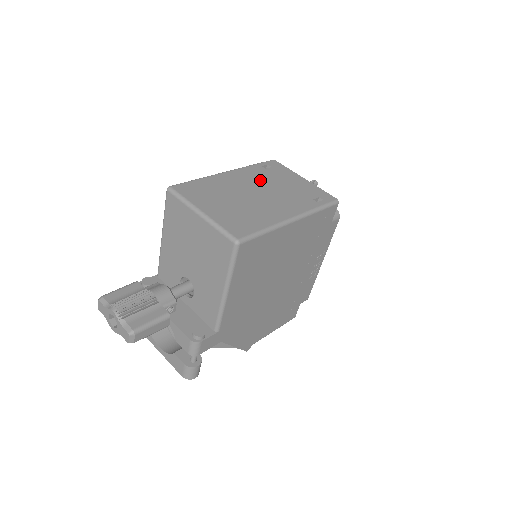
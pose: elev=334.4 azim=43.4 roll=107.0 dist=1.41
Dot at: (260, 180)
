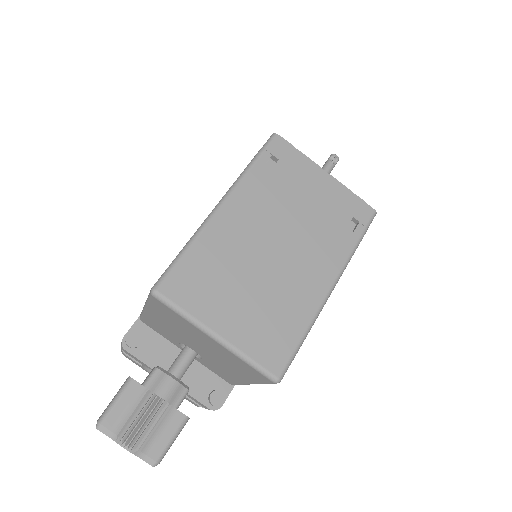
Dot at: (272, 208)
